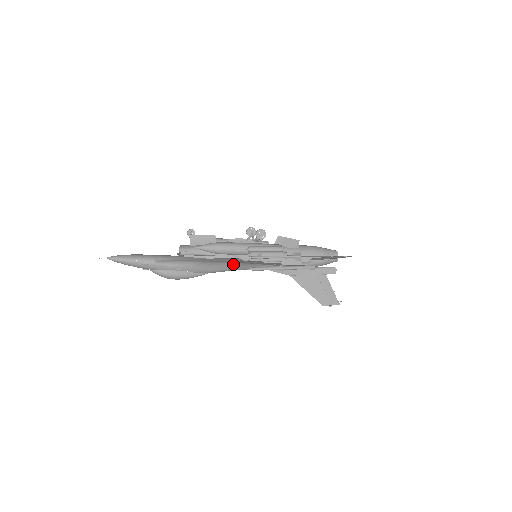
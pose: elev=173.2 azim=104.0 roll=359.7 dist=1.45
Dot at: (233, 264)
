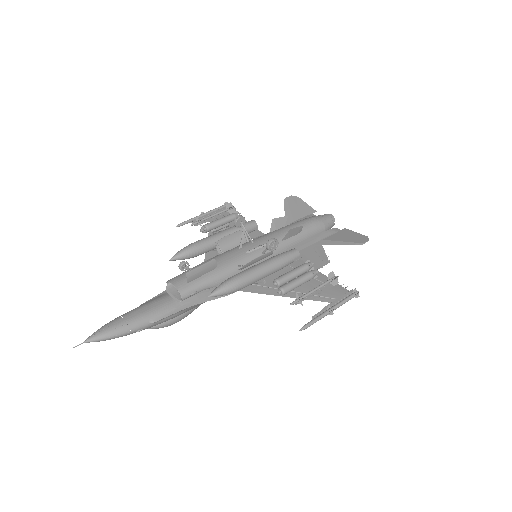
Dot at: occluded
